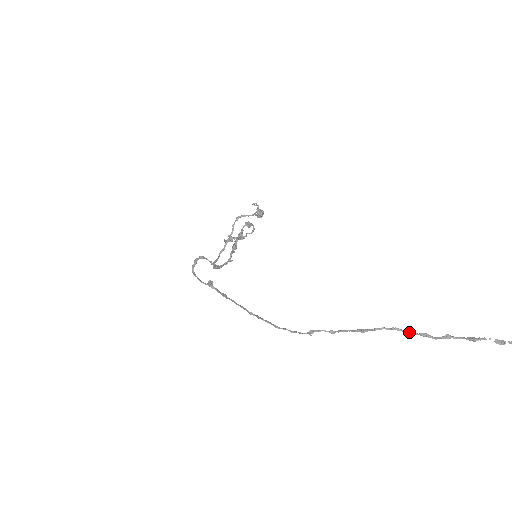
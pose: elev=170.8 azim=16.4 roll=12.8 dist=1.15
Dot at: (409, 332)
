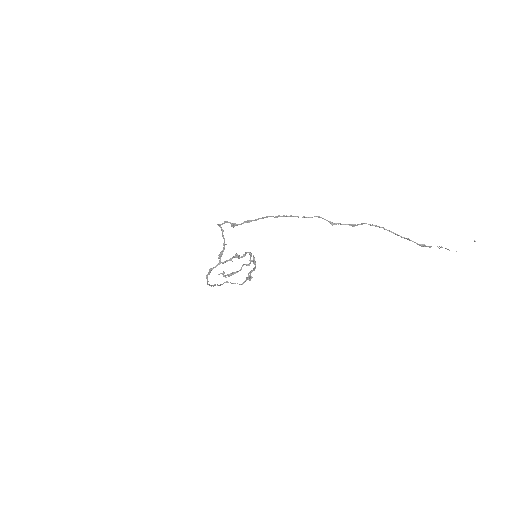
Dot at: (384, 228)
